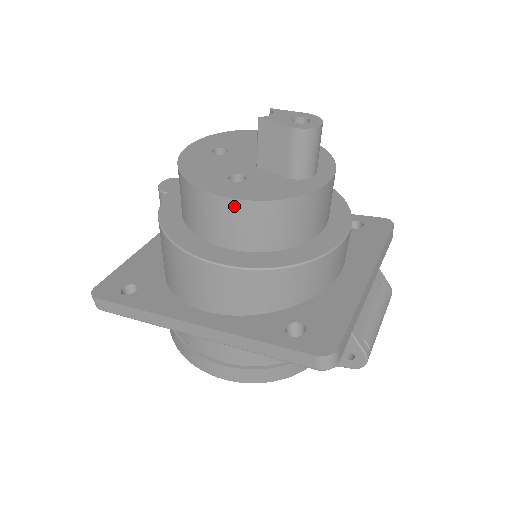
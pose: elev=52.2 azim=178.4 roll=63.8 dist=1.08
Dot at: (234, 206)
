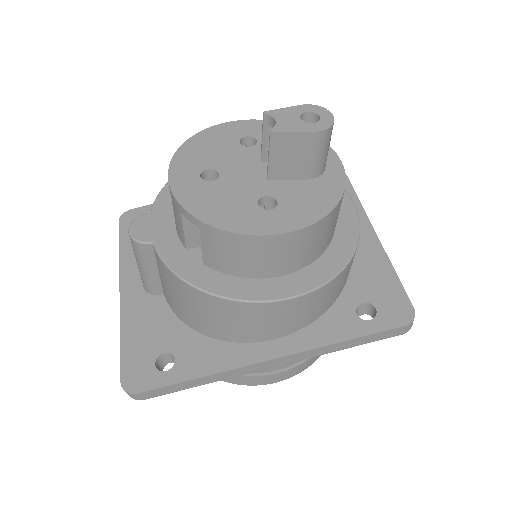
Dot at: (295, 237)
